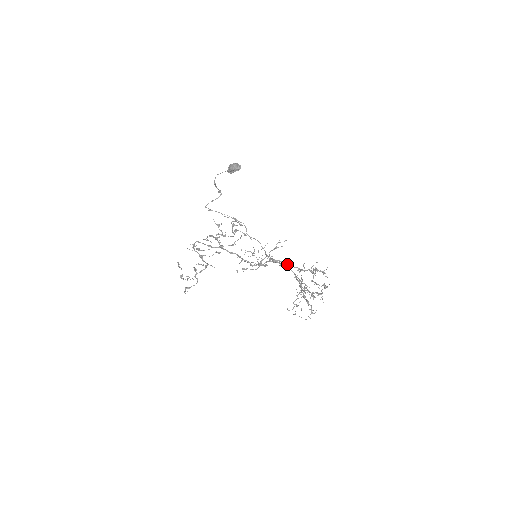
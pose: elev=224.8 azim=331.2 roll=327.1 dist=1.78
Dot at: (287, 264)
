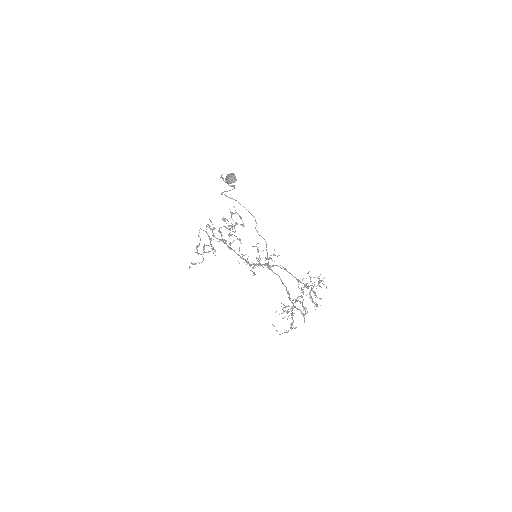
Dot at: (287, 271)
